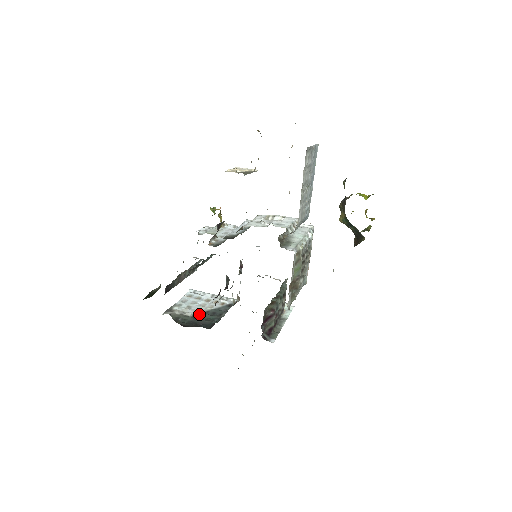
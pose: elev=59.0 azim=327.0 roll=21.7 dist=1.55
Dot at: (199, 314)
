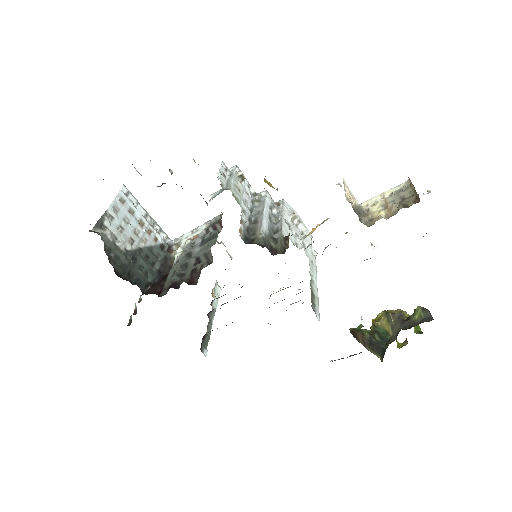
Dot at: (133, 252)
